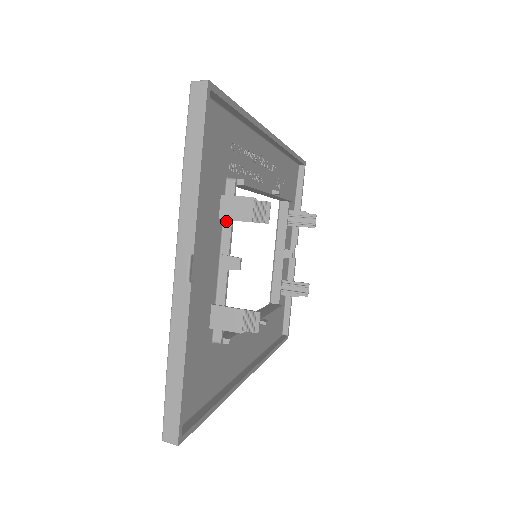
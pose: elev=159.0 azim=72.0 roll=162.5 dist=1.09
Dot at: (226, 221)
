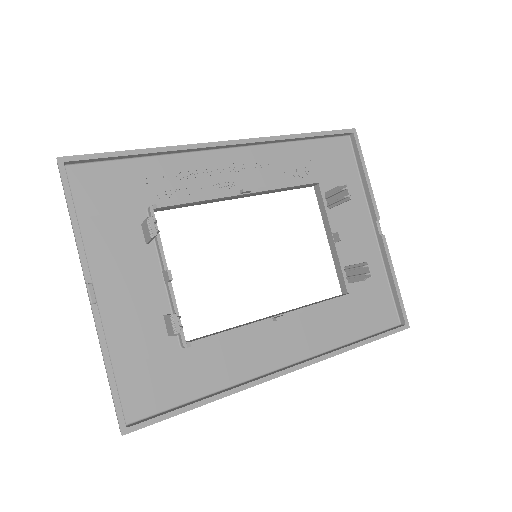
Dot at: (156, 243)
